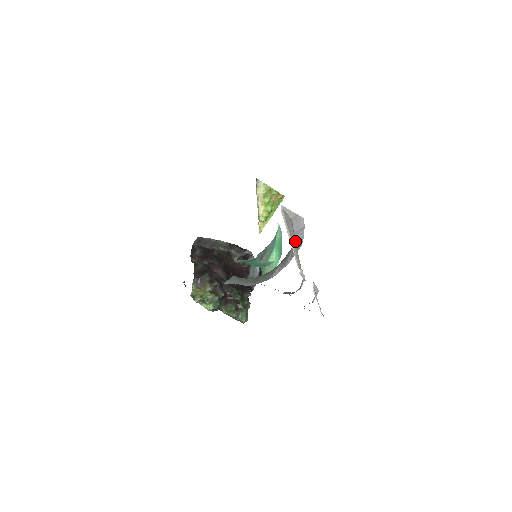
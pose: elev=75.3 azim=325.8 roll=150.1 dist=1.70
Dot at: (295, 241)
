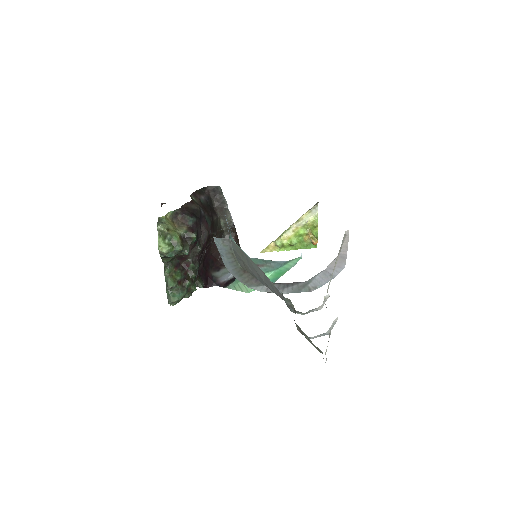
Dot at: occluded
